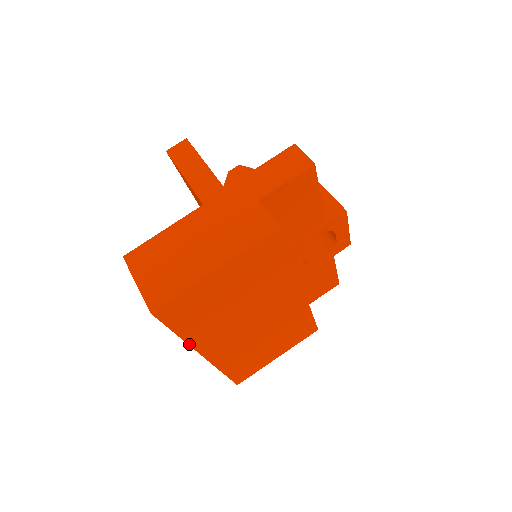
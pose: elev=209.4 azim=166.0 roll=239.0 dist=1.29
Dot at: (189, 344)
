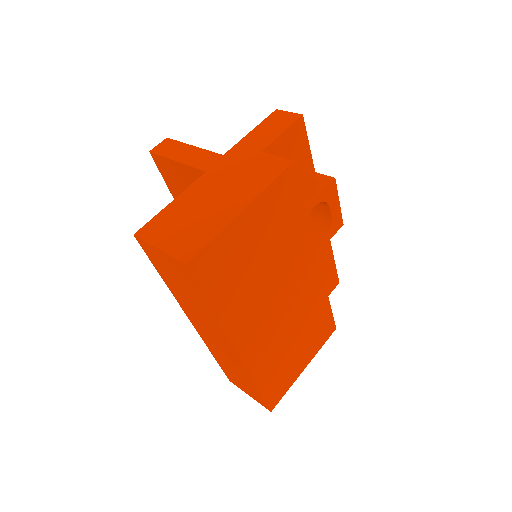
Dot at: (223, 327)
